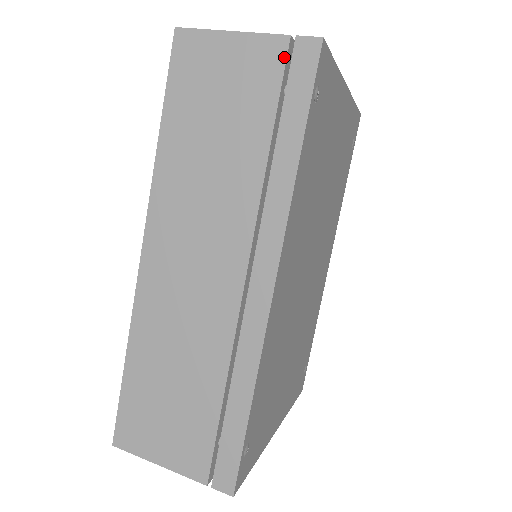
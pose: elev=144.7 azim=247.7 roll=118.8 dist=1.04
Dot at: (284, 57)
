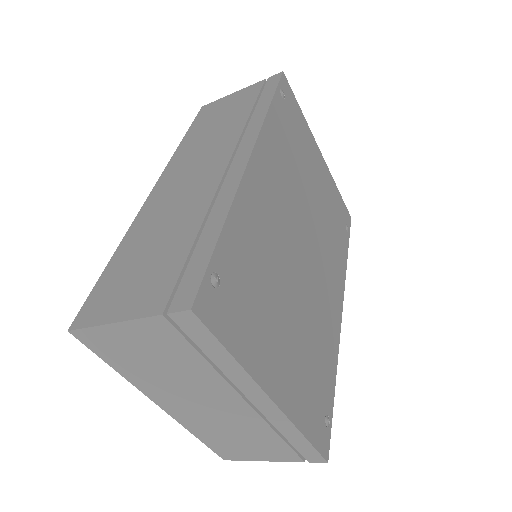
Dot at: (262, 85)
